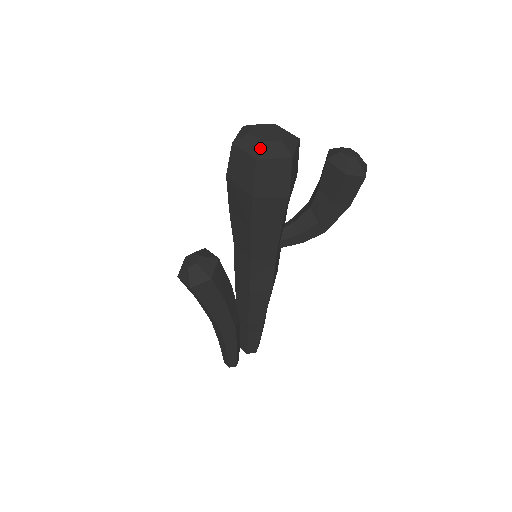
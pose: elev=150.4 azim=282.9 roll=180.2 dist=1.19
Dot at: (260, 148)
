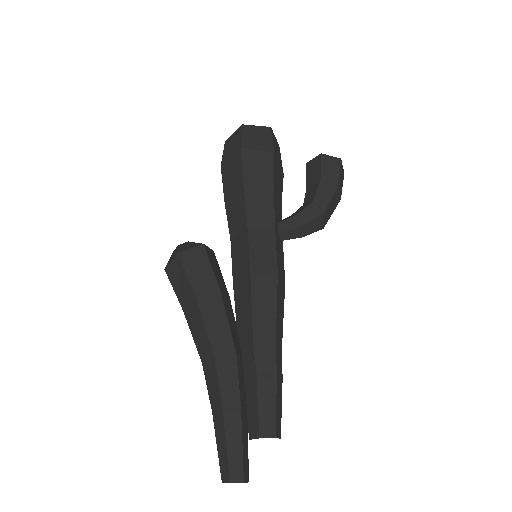
Dot at: occluded
